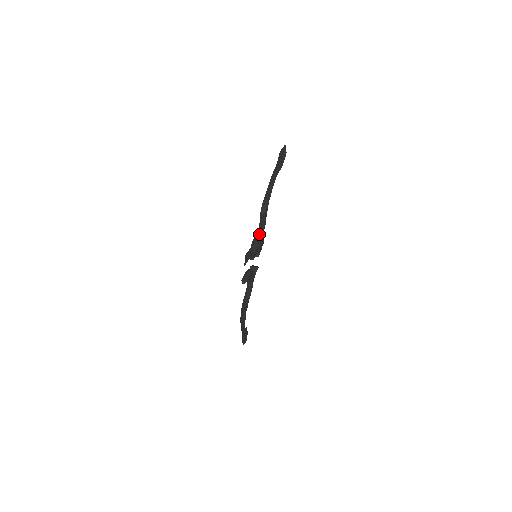
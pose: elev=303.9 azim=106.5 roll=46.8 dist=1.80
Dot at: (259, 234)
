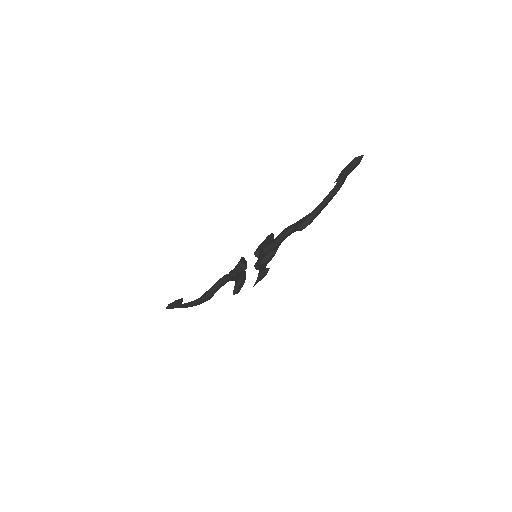
Dot at: (280, 242)
